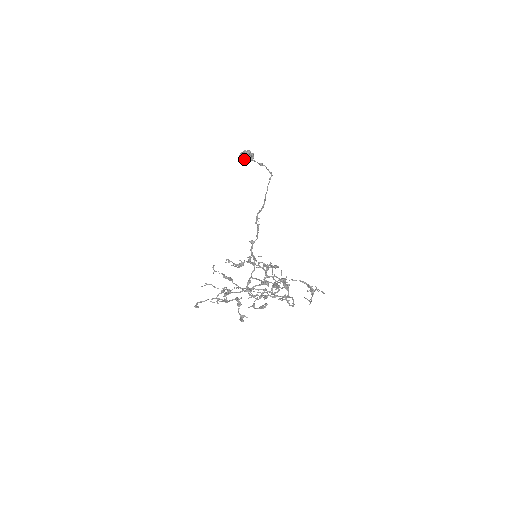
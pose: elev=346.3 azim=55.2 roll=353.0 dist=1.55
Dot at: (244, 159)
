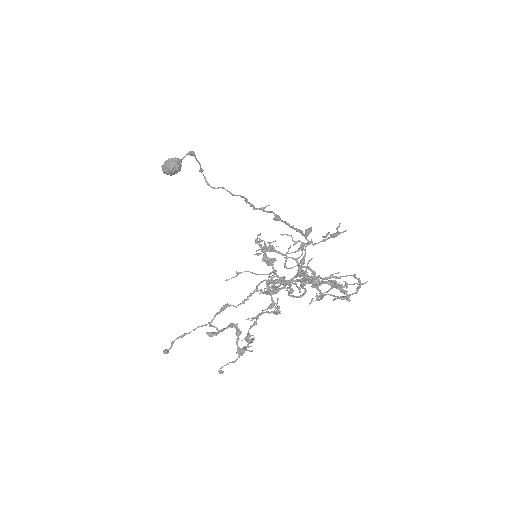
Dot at: (176, 165)
